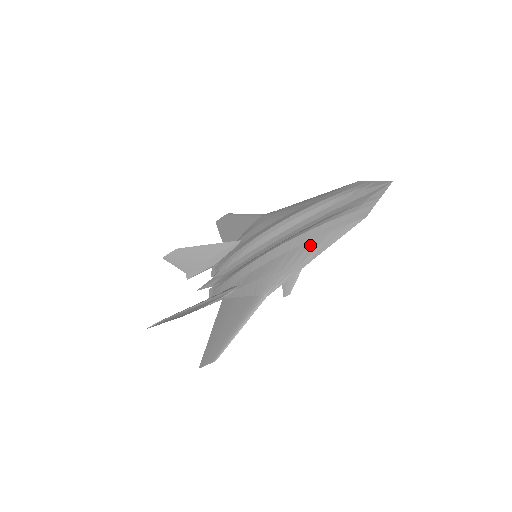
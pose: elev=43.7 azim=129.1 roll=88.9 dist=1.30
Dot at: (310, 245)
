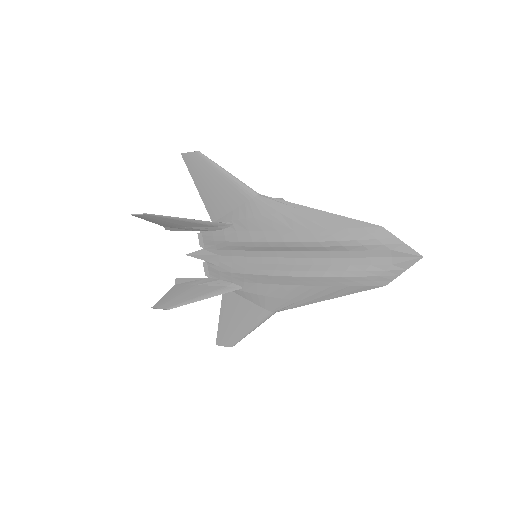
Dot at: (323, 290)
